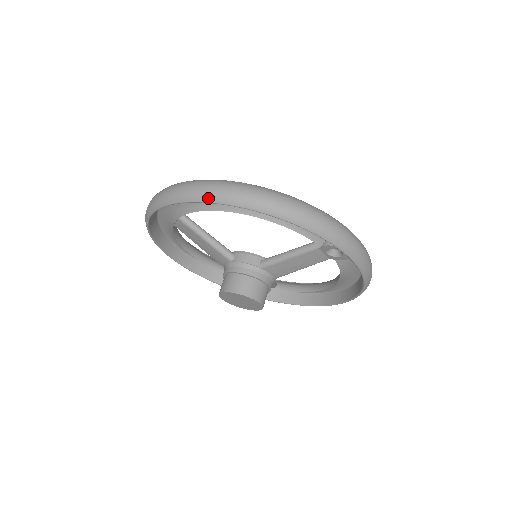
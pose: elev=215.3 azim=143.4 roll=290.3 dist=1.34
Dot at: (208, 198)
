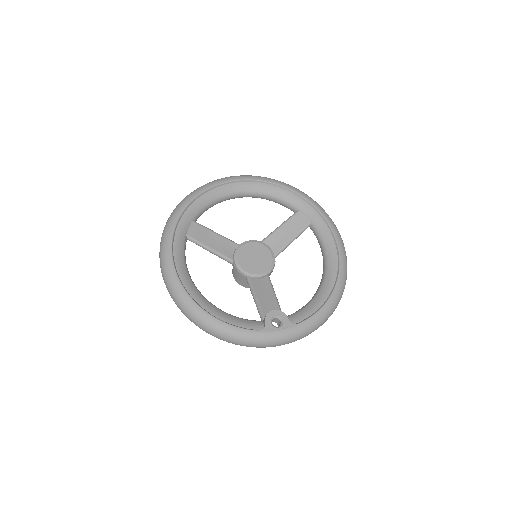
Dot at: occluded
